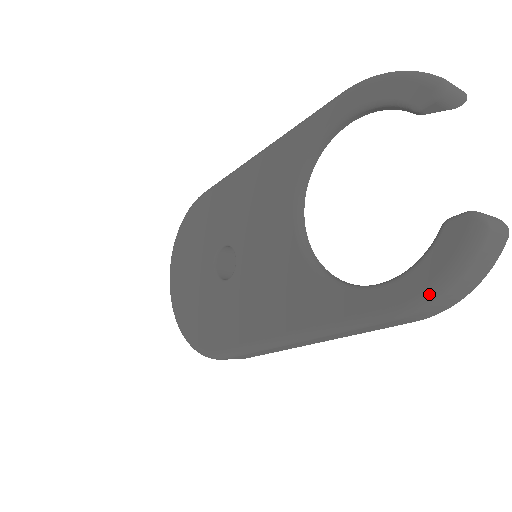
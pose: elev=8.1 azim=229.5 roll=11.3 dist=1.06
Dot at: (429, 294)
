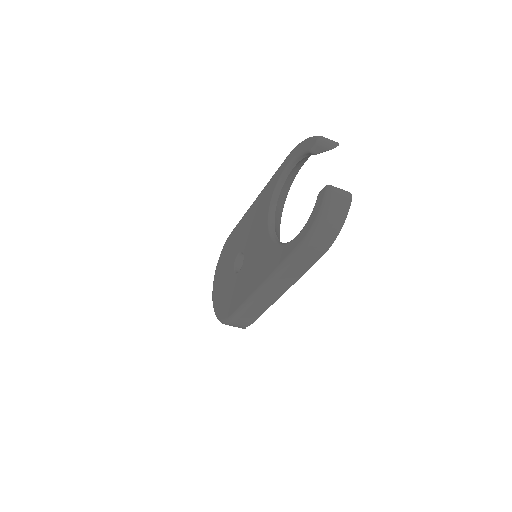
Dot at: (313, 228)
